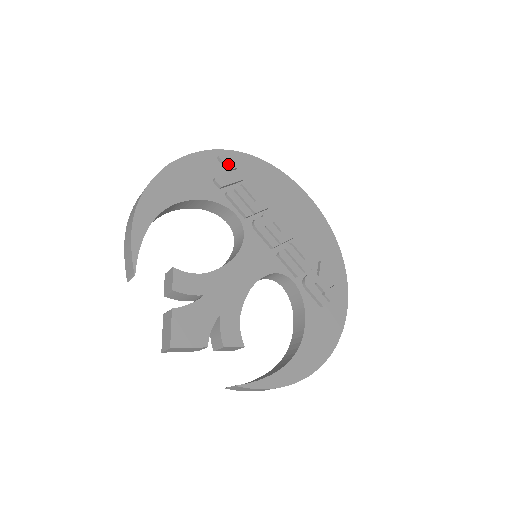
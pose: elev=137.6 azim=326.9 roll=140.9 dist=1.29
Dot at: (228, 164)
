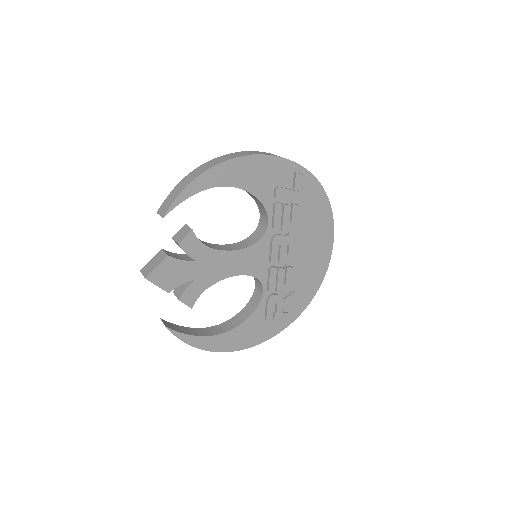
Dot at: (297, 183)
